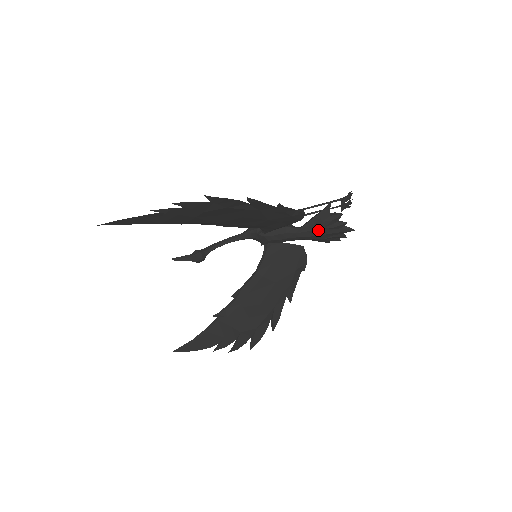
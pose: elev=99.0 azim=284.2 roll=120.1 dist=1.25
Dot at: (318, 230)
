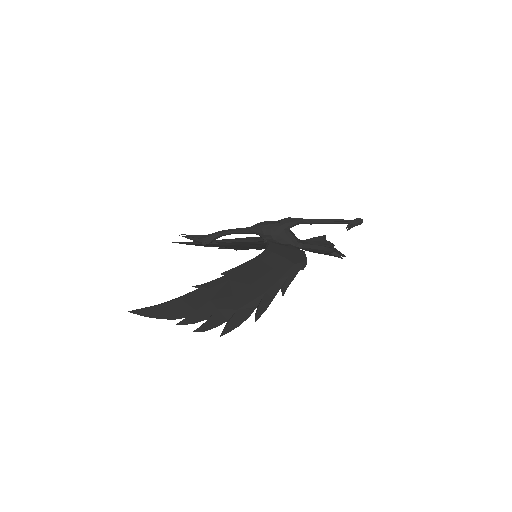
Dot at: occluded
